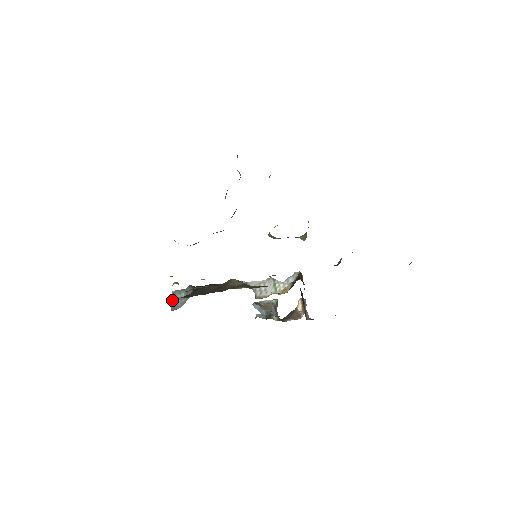
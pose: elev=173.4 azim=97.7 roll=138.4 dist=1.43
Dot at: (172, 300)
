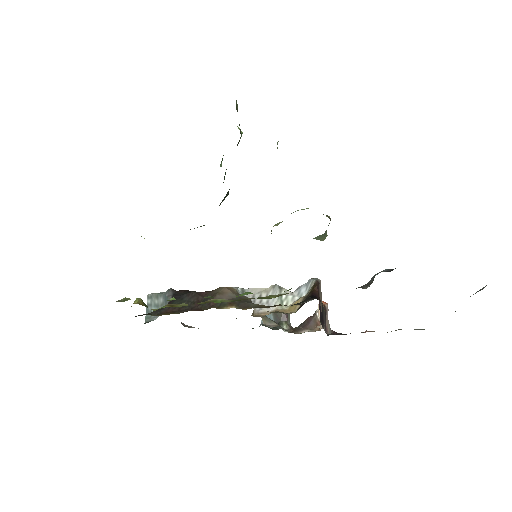
Dot at: occluded
